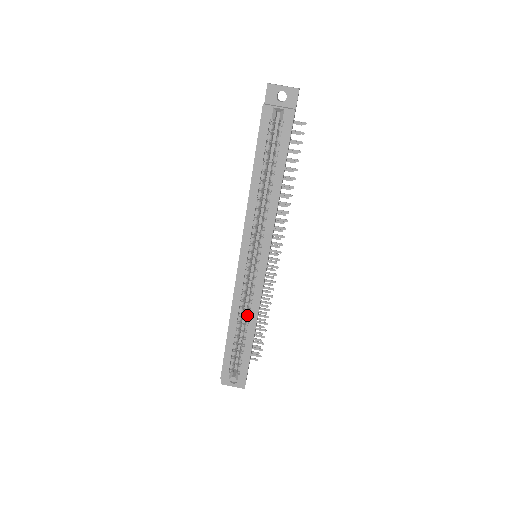
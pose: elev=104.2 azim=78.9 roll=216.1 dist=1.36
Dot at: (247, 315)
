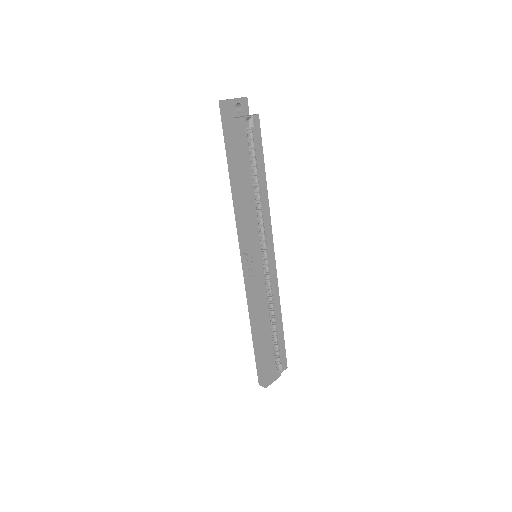
Dot at: (272, 309)
